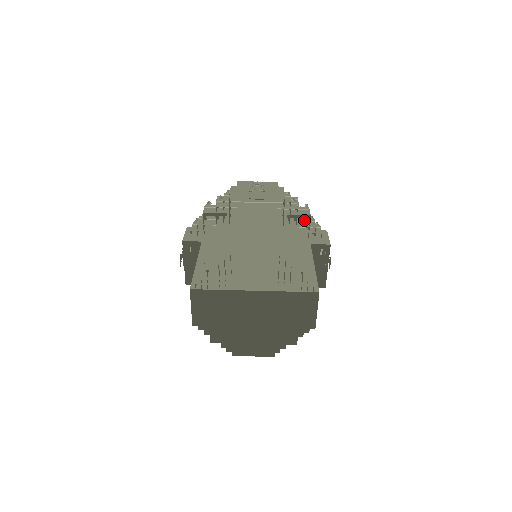
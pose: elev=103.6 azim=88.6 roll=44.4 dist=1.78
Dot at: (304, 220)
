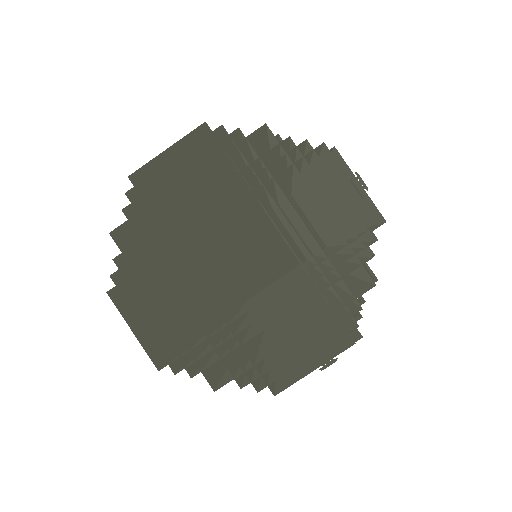
Dot at: occluded
